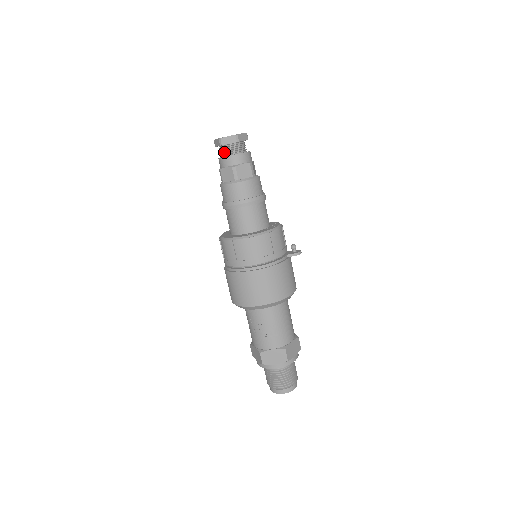
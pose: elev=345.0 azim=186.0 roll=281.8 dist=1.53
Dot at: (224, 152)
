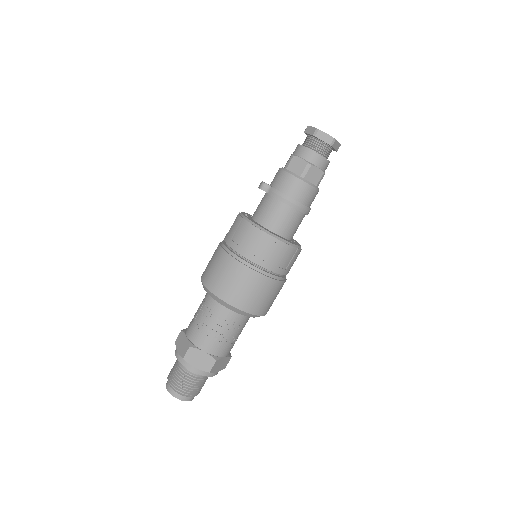
Dot at: (323, 151)
